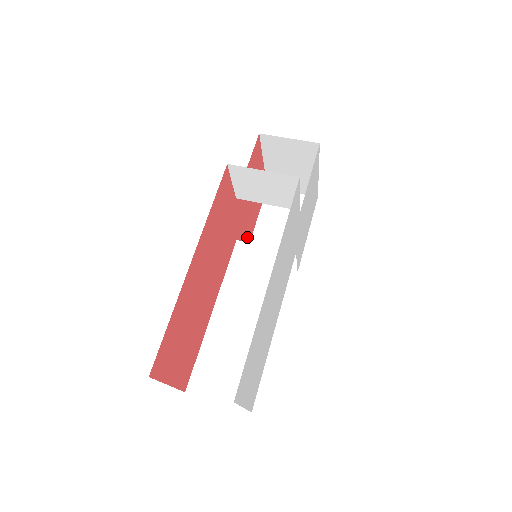
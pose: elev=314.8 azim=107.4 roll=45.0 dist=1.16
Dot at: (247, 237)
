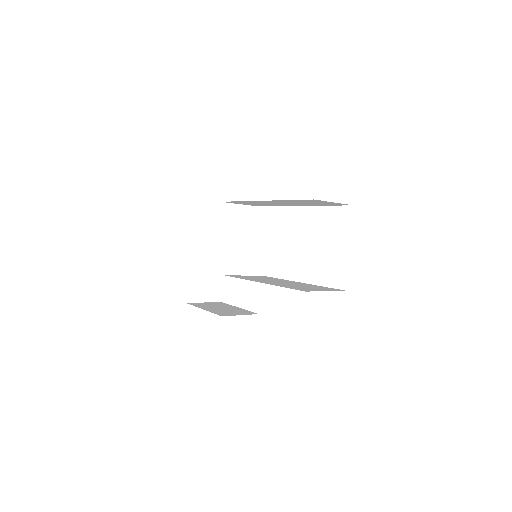
Dot at: occluded
